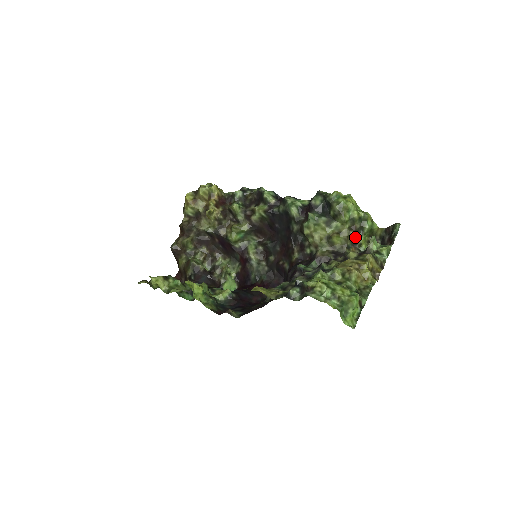
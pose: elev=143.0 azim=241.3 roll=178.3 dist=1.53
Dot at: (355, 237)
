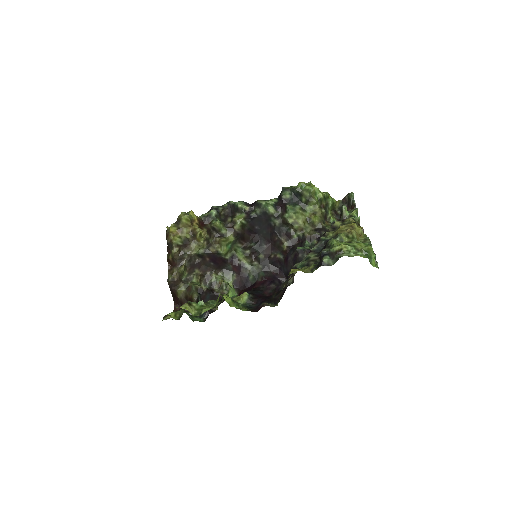
Dot at: (325, 213)
